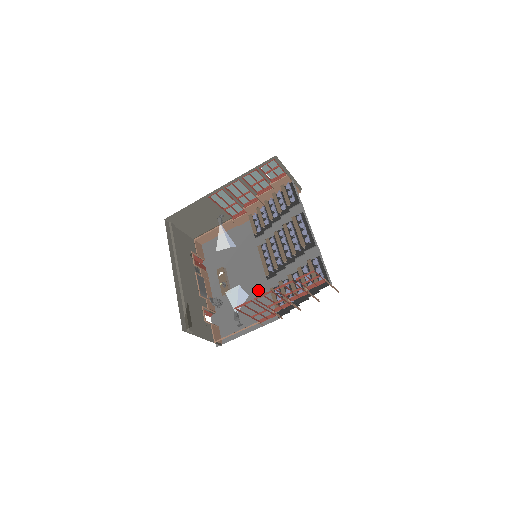
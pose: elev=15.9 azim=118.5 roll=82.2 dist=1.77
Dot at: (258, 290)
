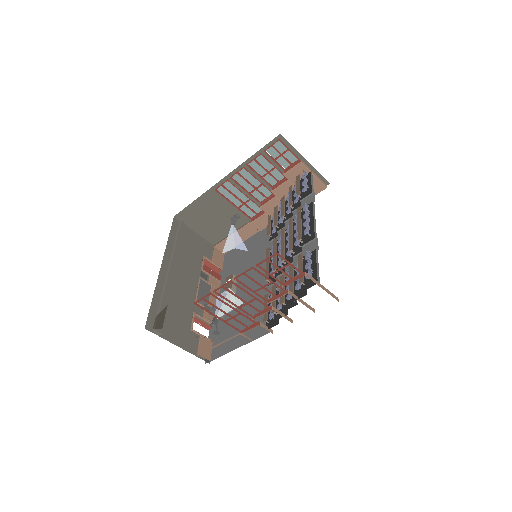
Dot at: occluded
